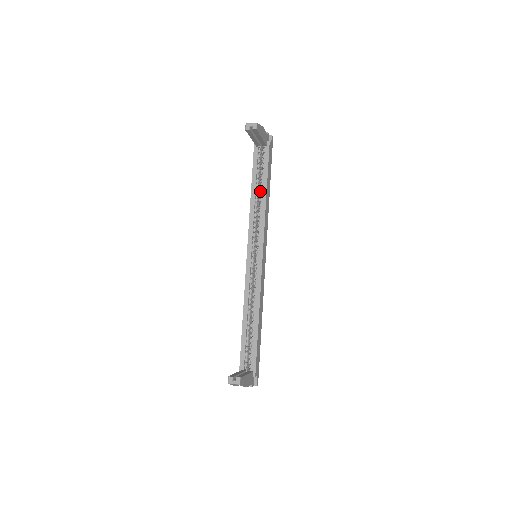
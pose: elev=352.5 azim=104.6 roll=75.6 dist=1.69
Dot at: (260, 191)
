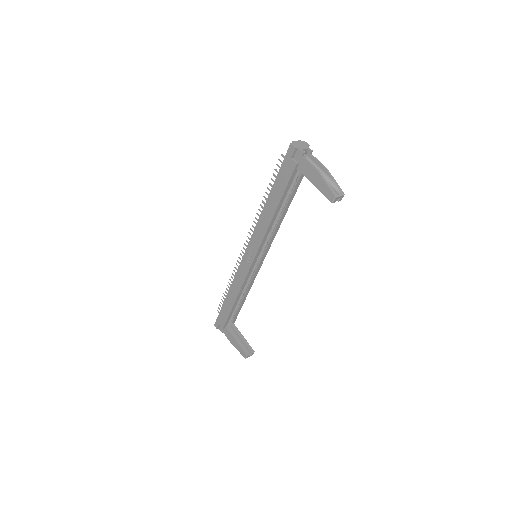
Dot at: (282, 209)
